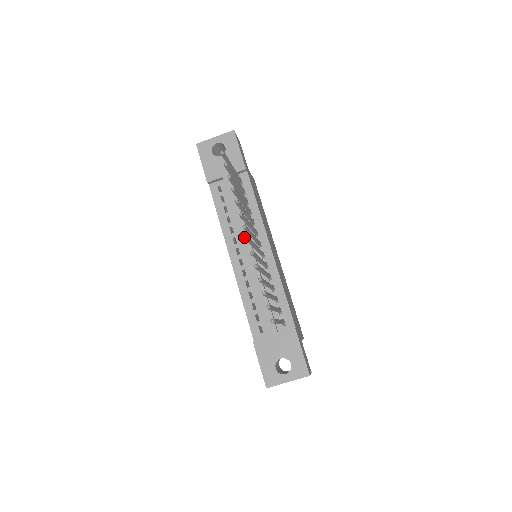
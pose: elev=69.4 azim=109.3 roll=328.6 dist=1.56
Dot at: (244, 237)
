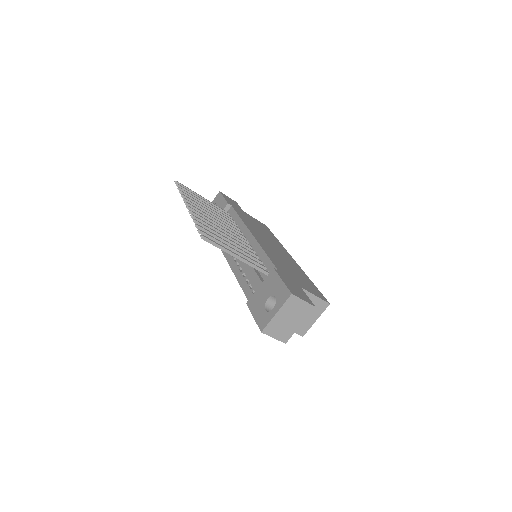
Dot at: occluded
